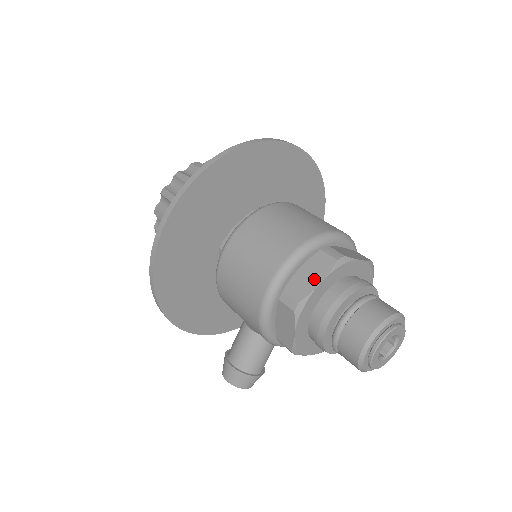
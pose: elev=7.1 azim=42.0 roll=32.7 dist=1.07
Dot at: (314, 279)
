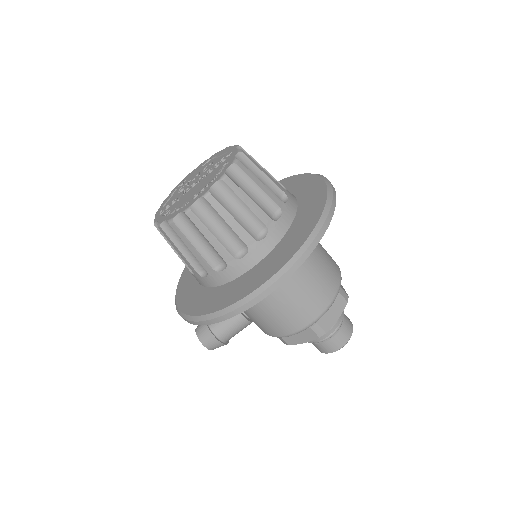
Dot at: (335, 316)
